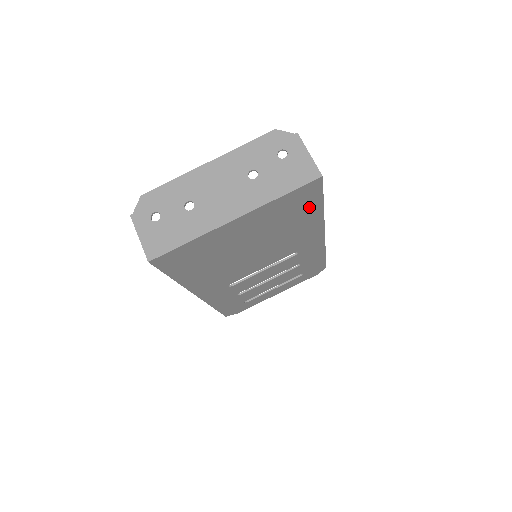
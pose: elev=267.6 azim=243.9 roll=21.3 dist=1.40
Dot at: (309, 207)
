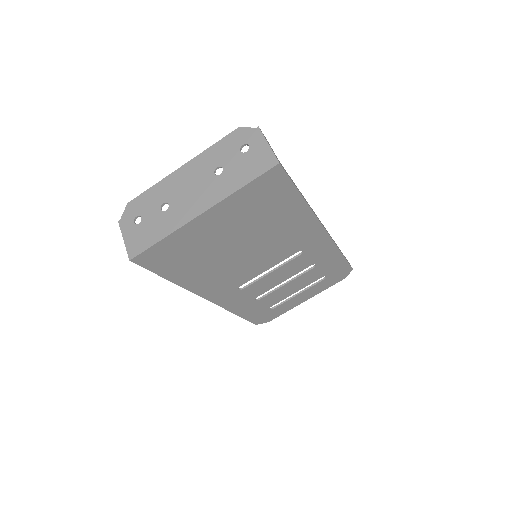
Dot at: (285, 198)
